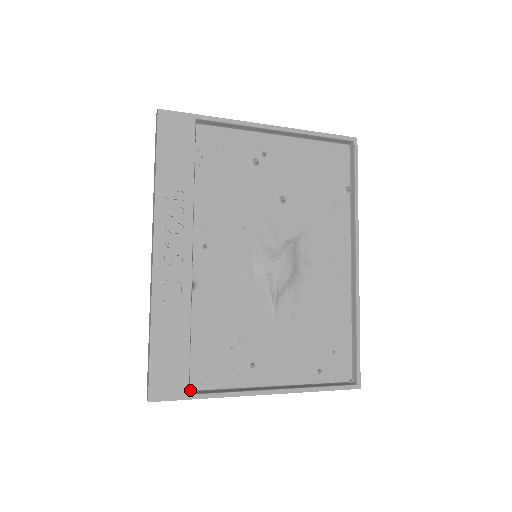
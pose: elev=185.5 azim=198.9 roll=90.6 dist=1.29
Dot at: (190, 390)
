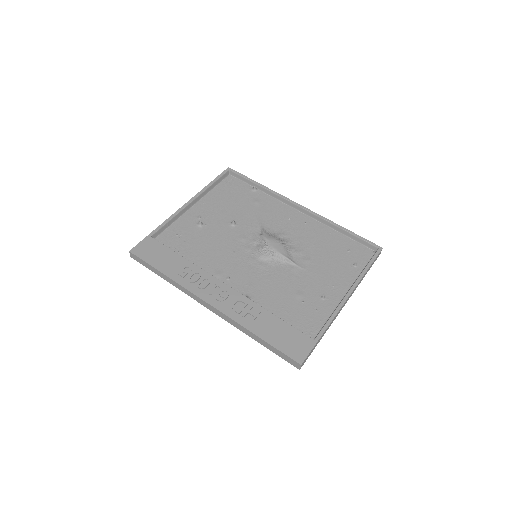
Dot at: occluded
